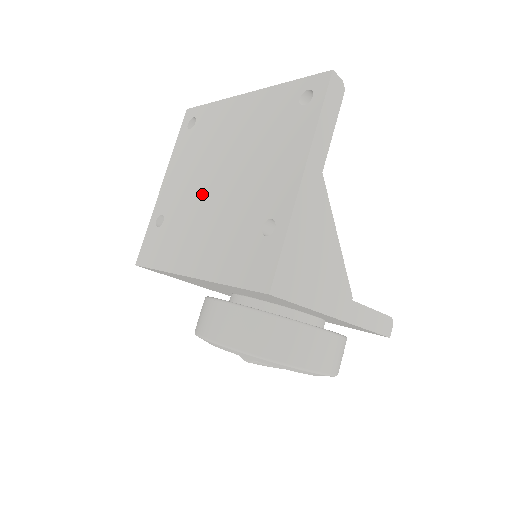
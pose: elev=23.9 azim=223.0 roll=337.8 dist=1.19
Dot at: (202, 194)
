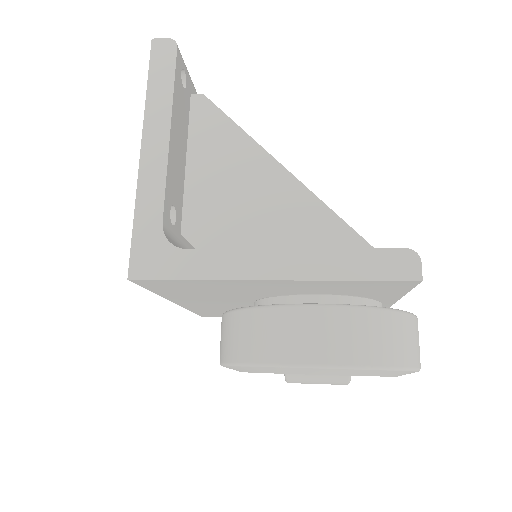
Dot at: occluded
